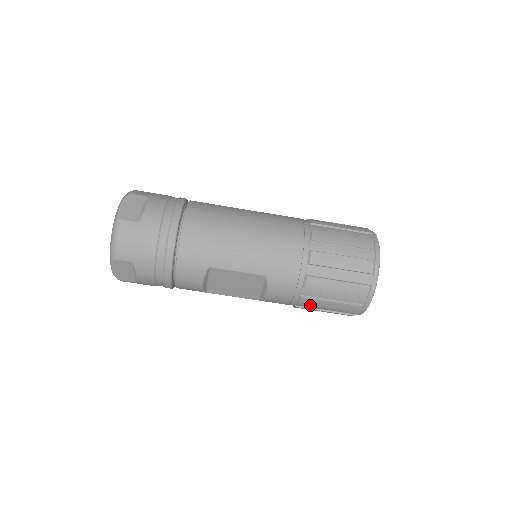
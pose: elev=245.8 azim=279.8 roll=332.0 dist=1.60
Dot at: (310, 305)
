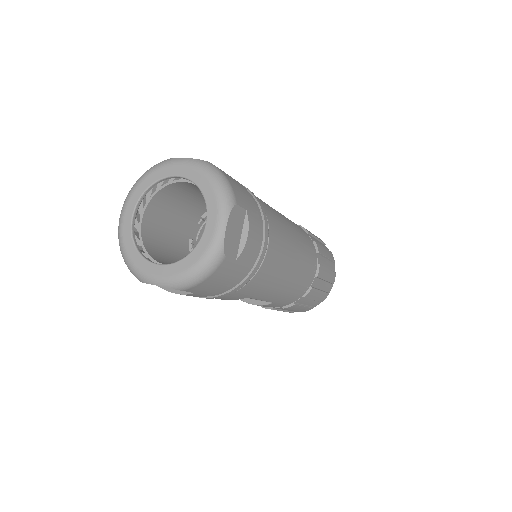
Dot at: occluded
